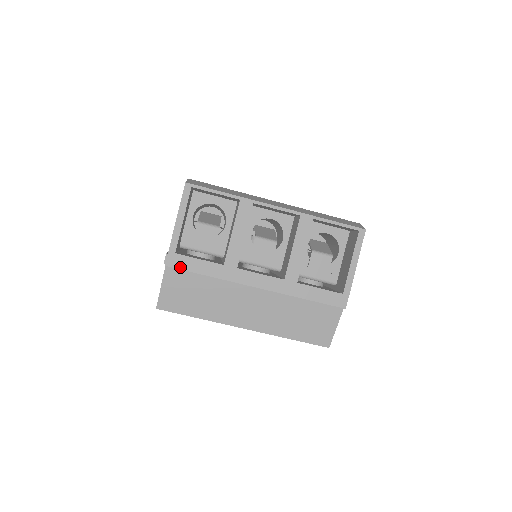
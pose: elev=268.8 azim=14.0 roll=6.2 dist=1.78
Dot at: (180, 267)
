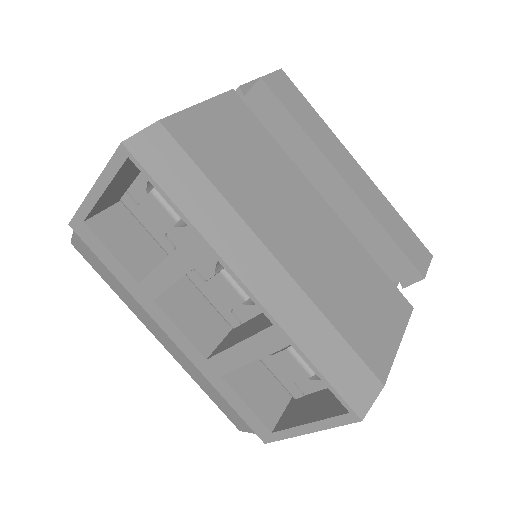
Dot at: (85, 241)
